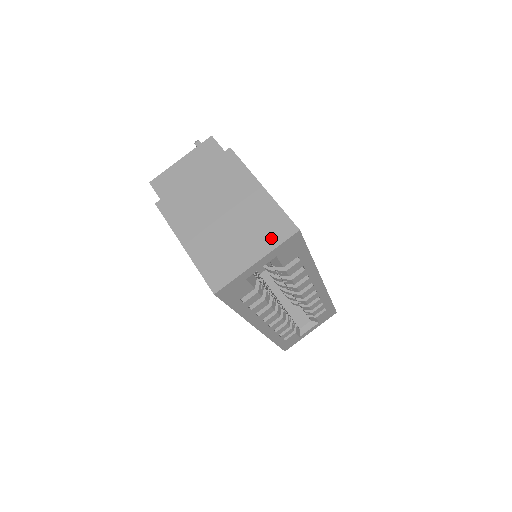
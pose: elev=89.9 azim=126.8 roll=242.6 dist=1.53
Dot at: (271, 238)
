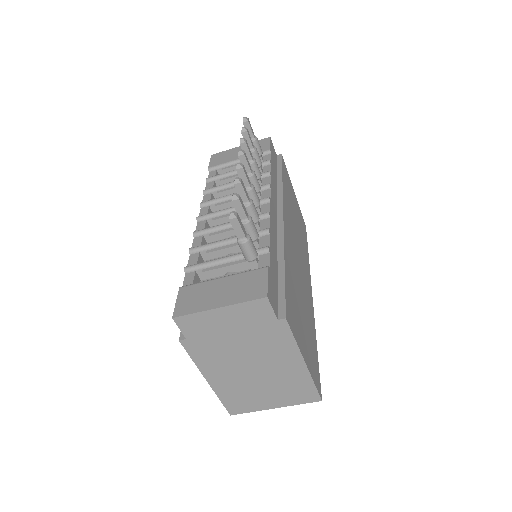
Dot at: (295, 399)
